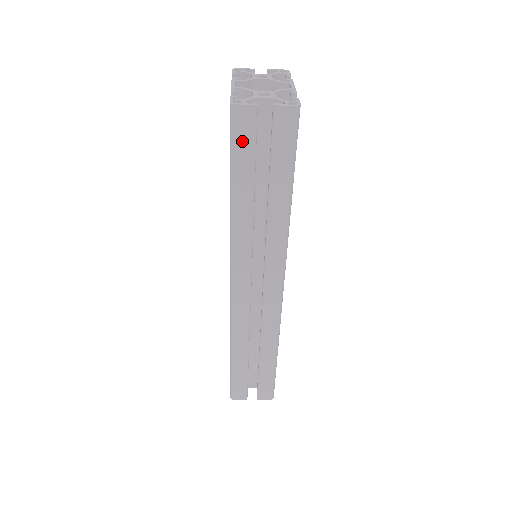
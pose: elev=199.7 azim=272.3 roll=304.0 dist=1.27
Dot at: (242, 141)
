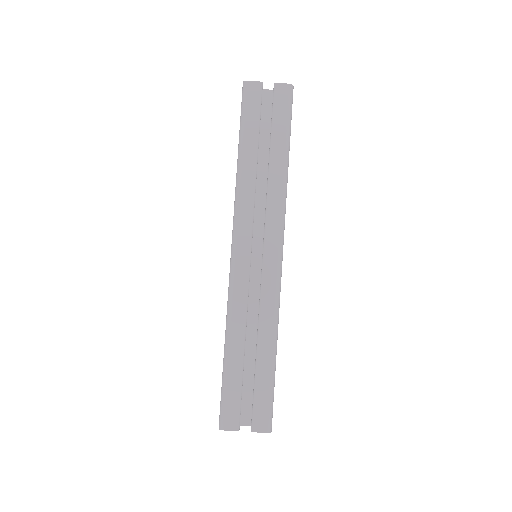
Dot at: (250, 108)
